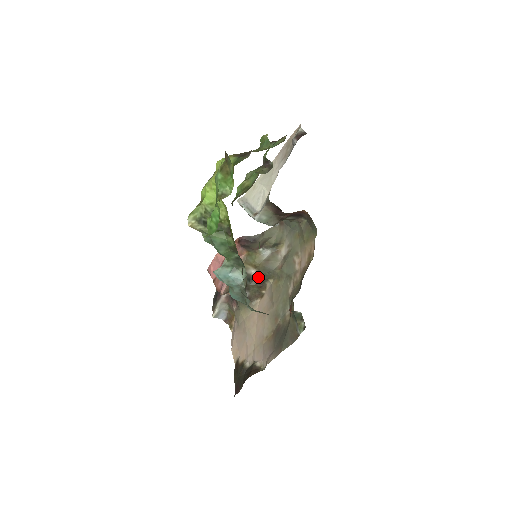
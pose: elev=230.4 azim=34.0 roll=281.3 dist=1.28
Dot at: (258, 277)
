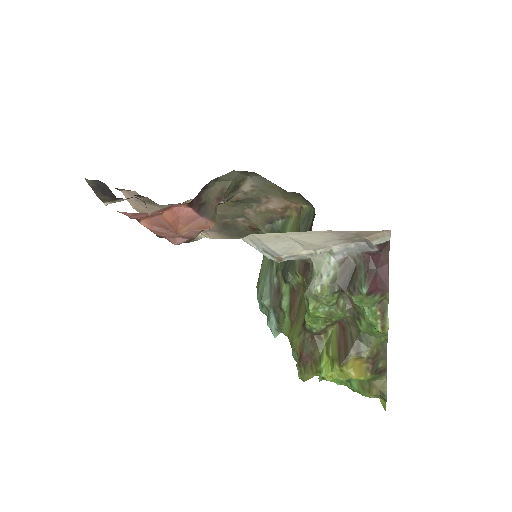
Dot at: occluded
